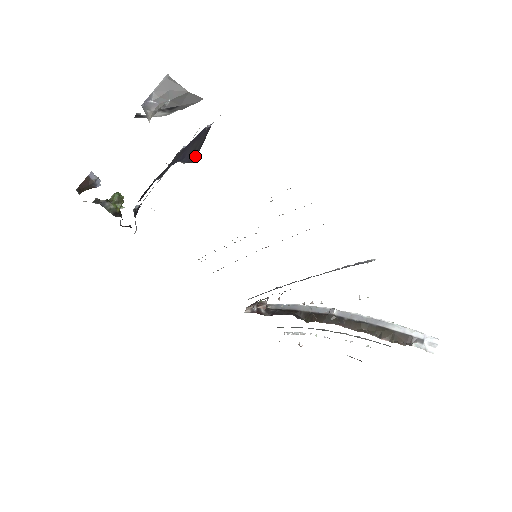
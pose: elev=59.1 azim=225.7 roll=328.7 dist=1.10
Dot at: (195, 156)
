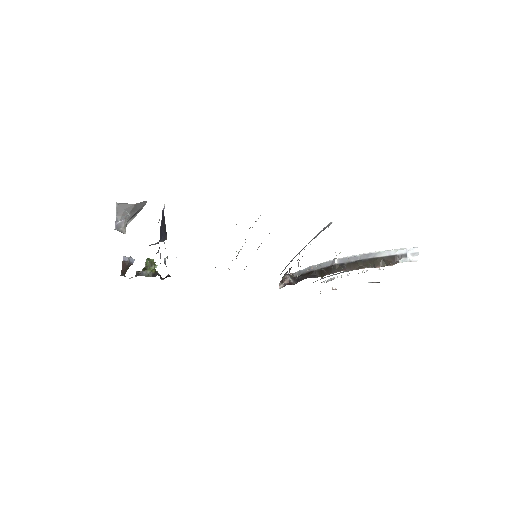
Dot at: (166, 234)
